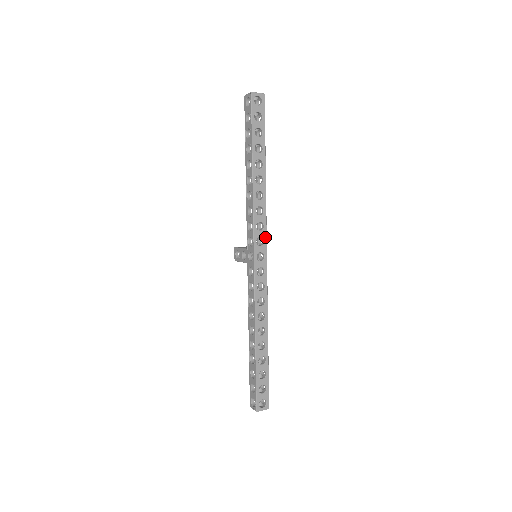
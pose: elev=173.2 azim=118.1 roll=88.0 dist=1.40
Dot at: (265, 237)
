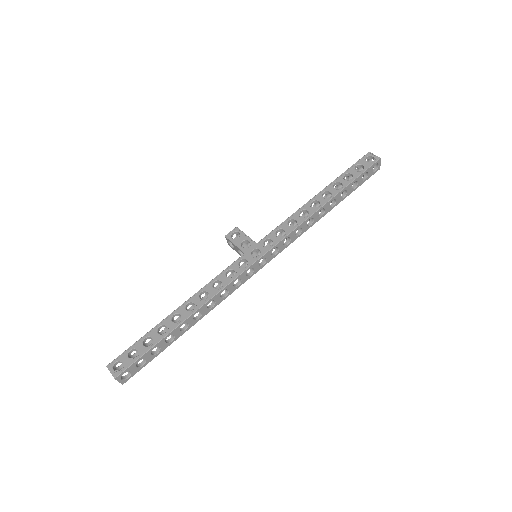
Dot at: (279, 252)
